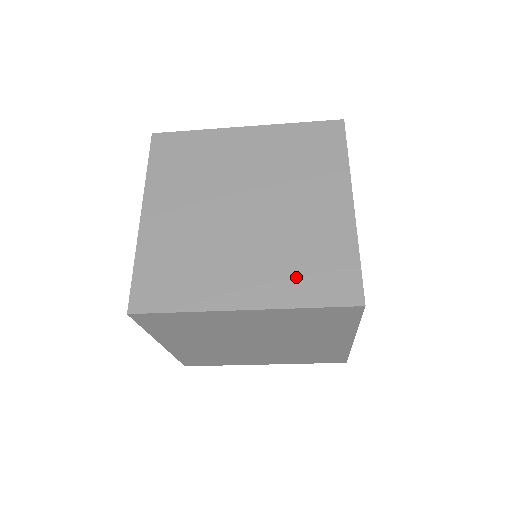
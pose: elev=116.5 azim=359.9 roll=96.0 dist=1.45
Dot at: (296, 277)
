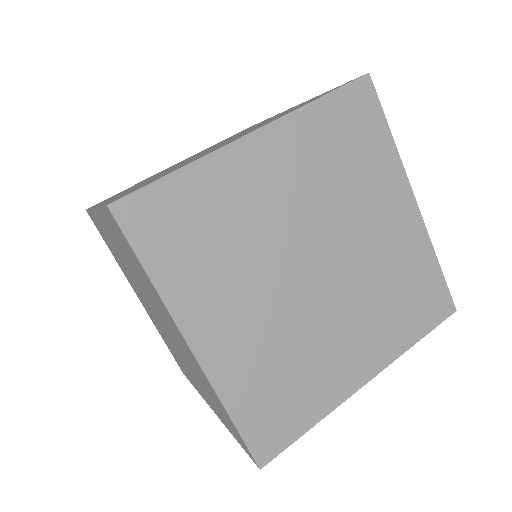
Dot at: occluded
